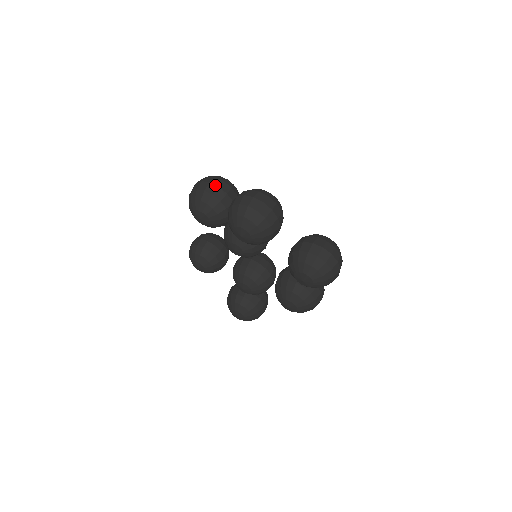
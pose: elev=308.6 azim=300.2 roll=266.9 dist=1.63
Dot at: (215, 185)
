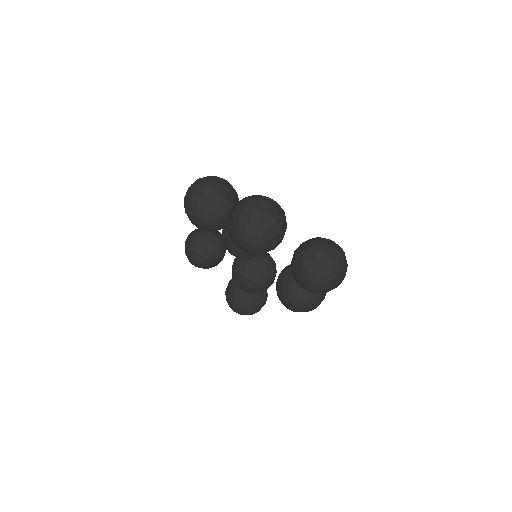
Dot at: (212, 189)
